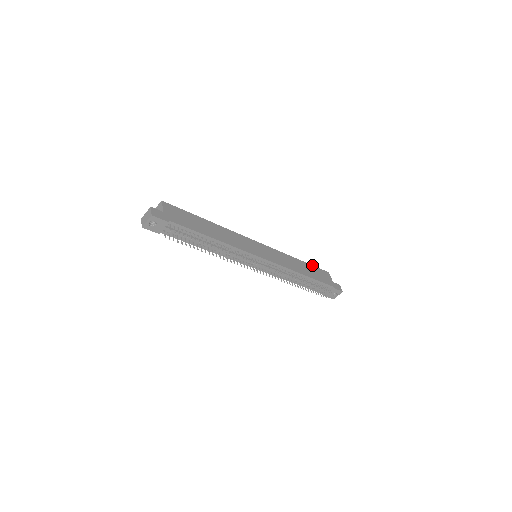
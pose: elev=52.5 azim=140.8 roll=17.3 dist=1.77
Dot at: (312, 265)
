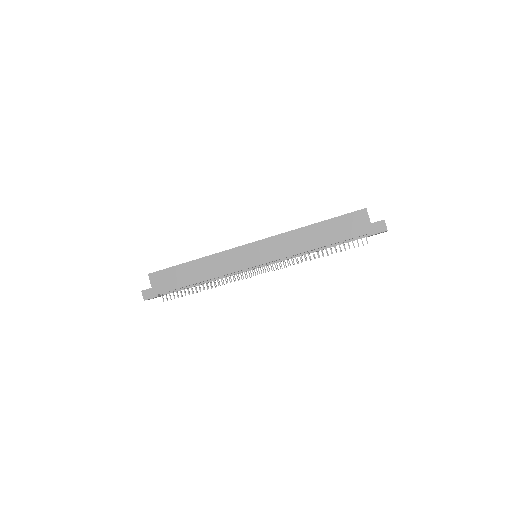
Dot at: (334, 217)
